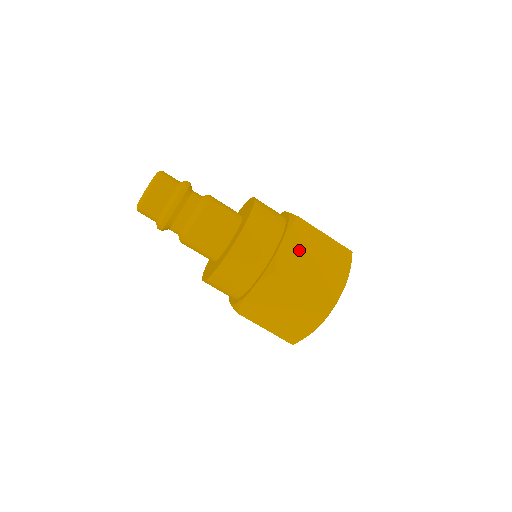
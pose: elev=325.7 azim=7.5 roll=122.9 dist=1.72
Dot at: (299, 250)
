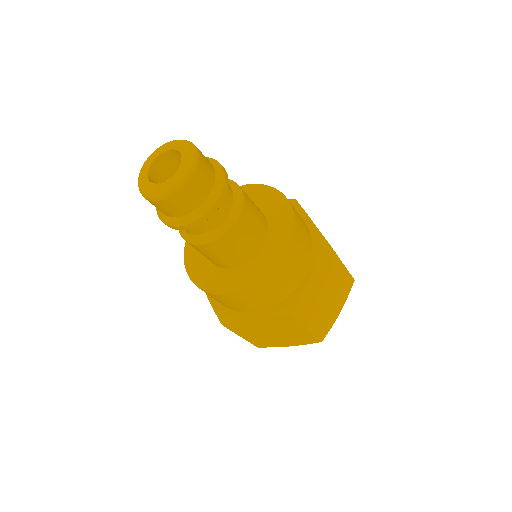
Dot at: (319, 287)
